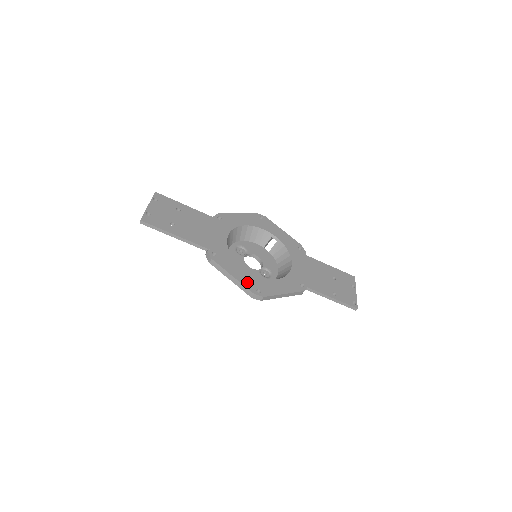
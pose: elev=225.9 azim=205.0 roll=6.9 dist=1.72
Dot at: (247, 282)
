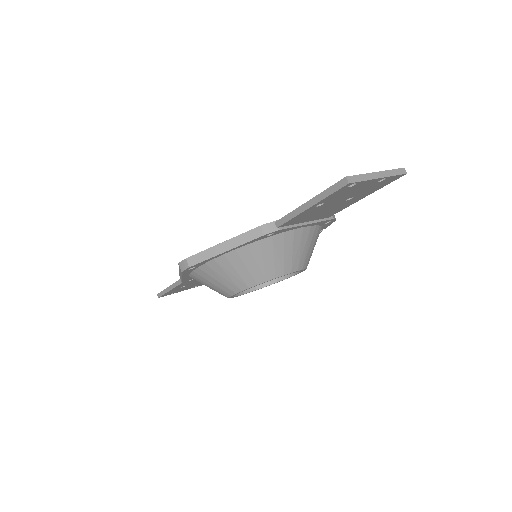
Dot at: occluded
